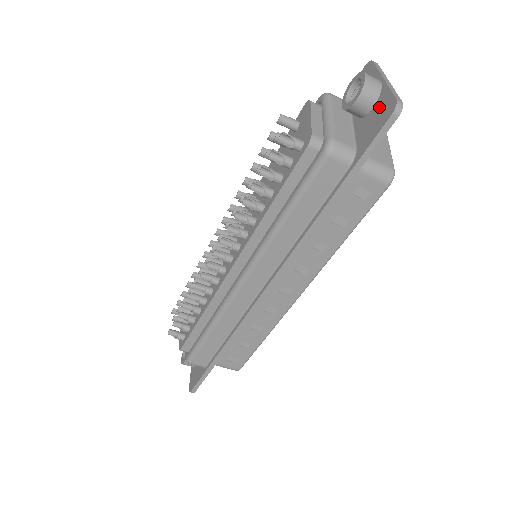
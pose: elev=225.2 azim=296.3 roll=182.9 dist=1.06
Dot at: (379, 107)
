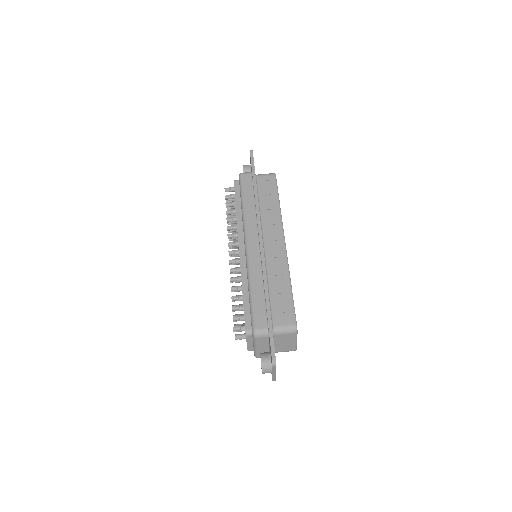
Dot at: occluded
